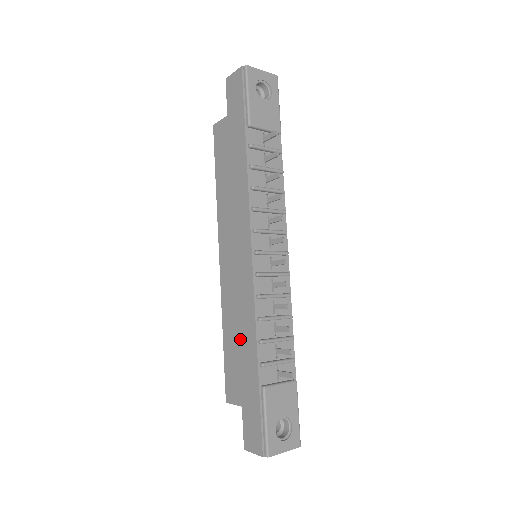
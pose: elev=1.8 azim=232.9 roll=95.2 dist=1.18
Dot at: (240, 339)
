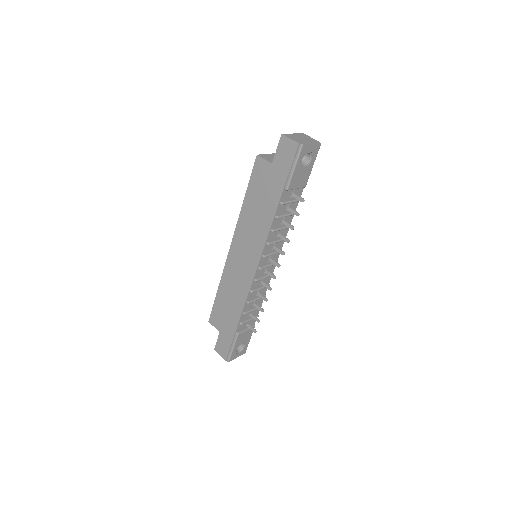
Dot at: (230, 302)
